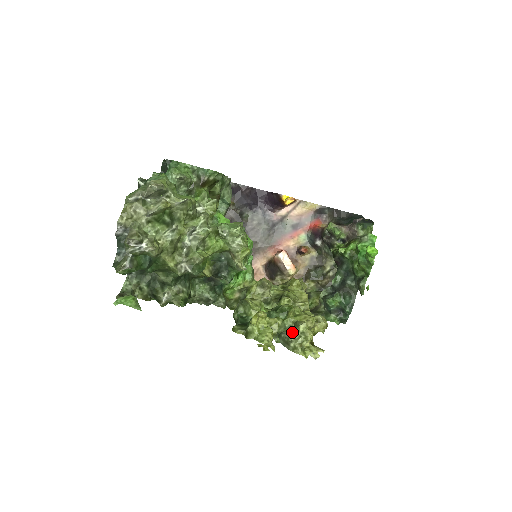
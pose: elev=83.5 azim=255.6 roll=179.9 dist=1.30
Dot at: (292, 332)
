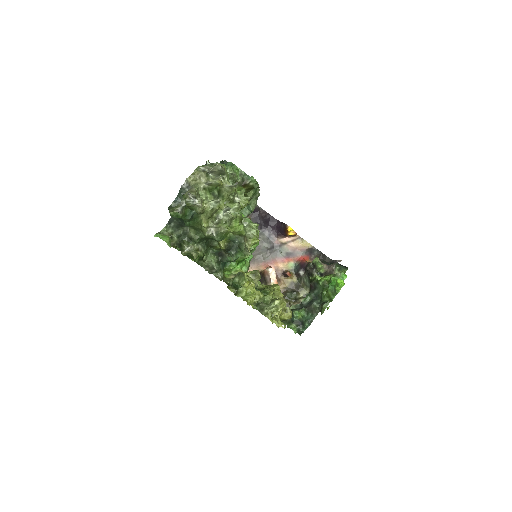
Dot at: (268, 305)
